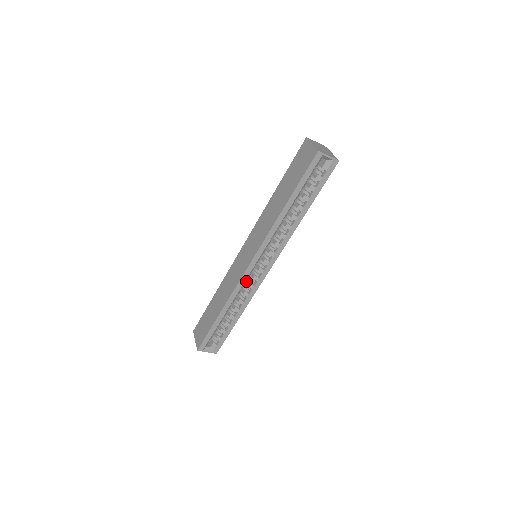
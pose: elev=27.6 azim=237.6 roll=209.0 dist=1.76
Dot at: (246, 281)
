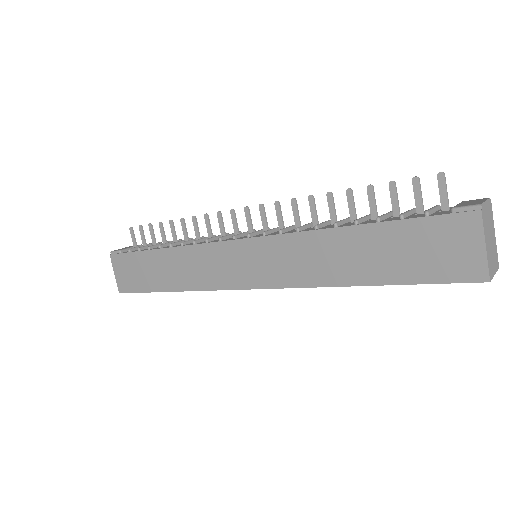
Dot at: occluded
